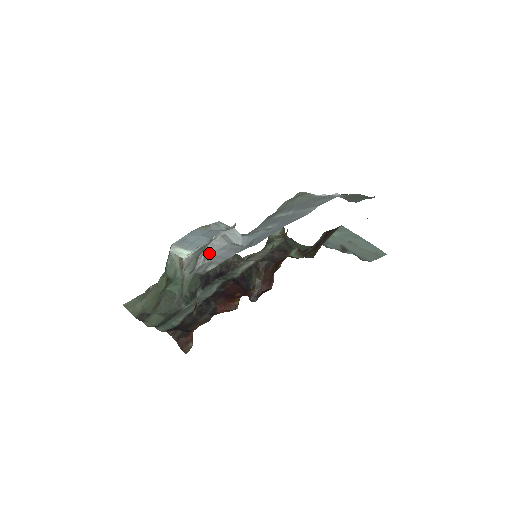
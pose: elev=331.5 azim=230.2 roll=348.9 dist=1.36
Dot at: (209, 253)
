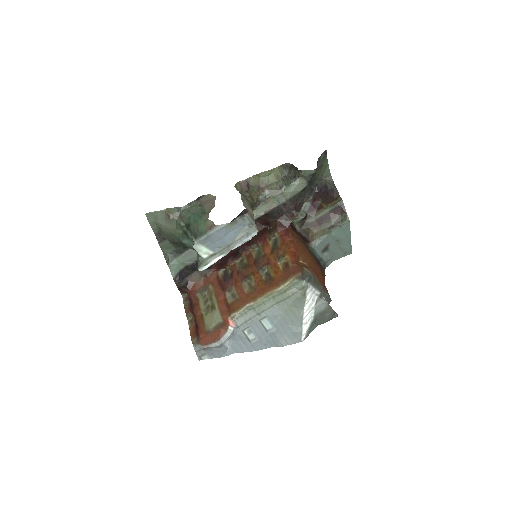
Dot at: (207, 349)
